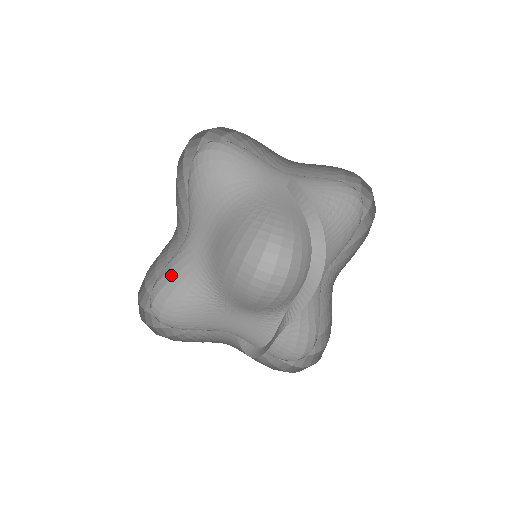
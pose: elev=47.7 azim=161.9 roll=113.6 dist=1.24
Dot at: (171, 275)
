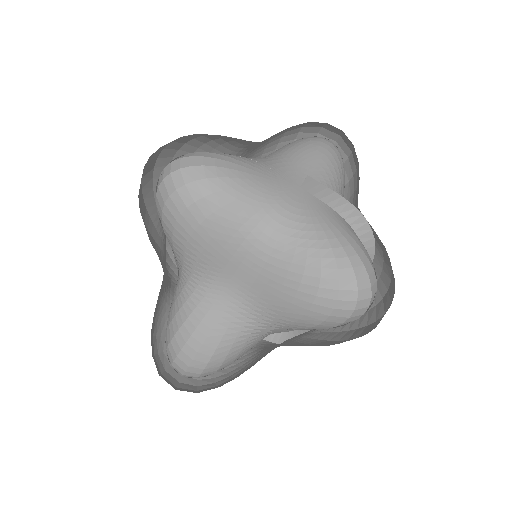
Dot at: (202, 337)
